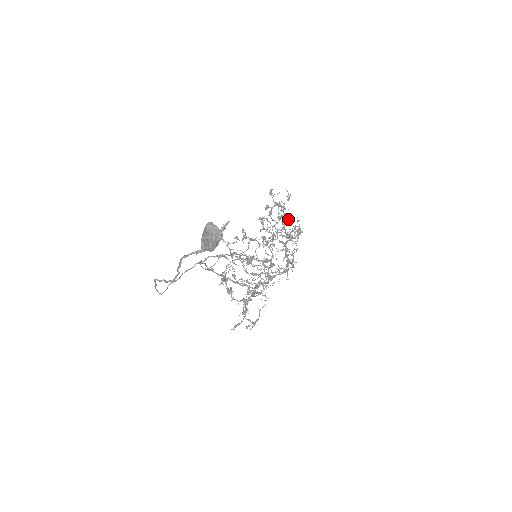
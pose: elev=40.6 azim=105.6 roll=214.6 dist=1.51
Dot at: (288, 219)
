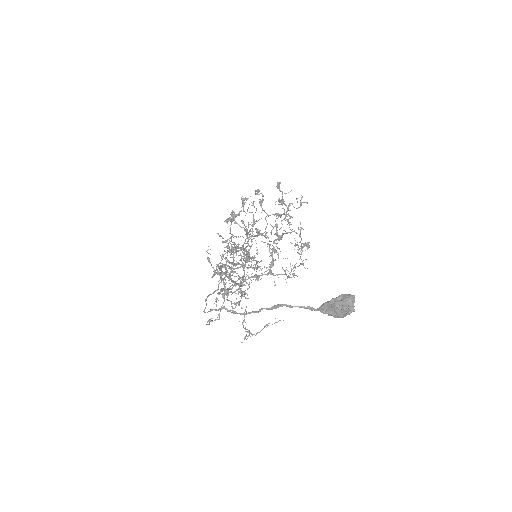
Dot at: occluded
